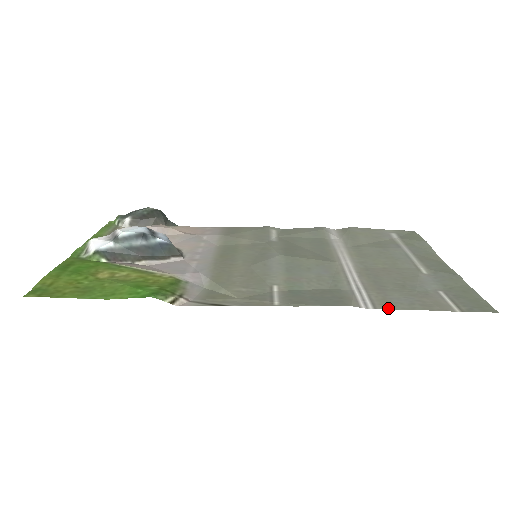
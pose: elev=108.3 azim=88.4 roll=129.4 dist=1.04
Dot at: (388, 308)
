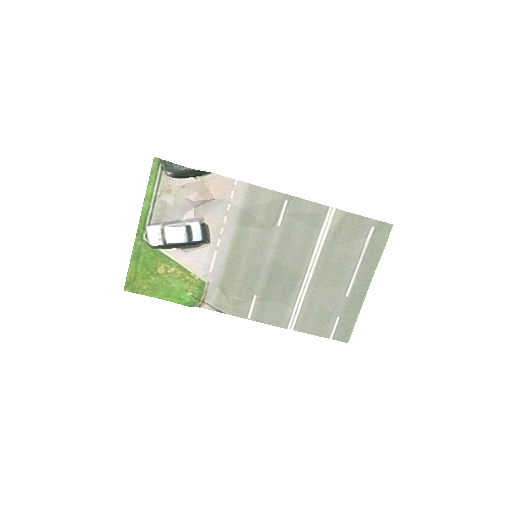
Dot at: (300, 331)
